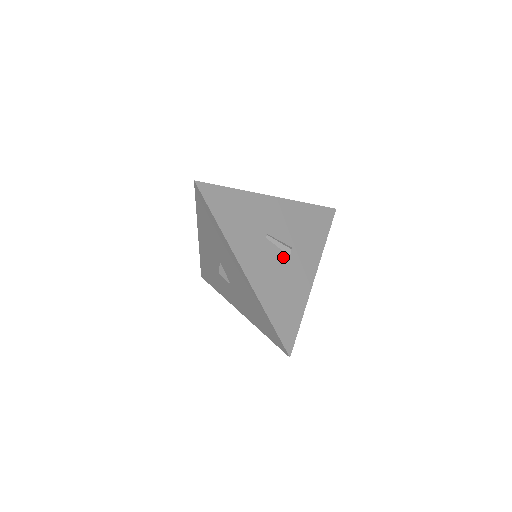
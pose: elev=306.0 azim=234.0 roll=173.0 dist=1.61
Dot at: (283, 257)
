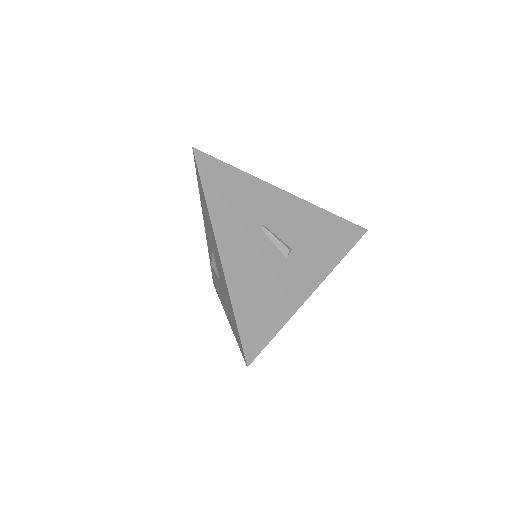
Dot at: (277, 255)
